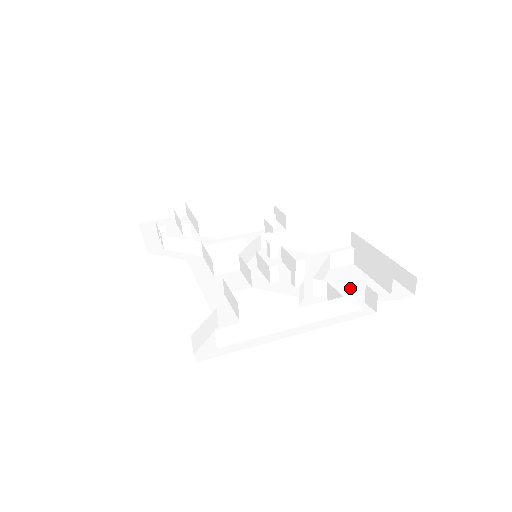
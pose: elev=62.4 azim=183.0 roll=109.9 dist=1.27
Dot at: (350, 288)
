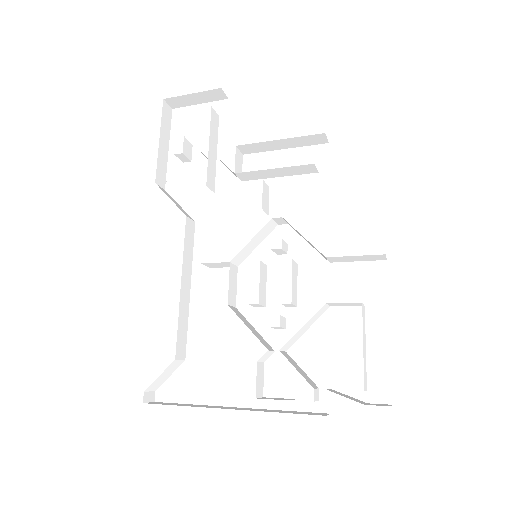
Dot at: (330, 356)
